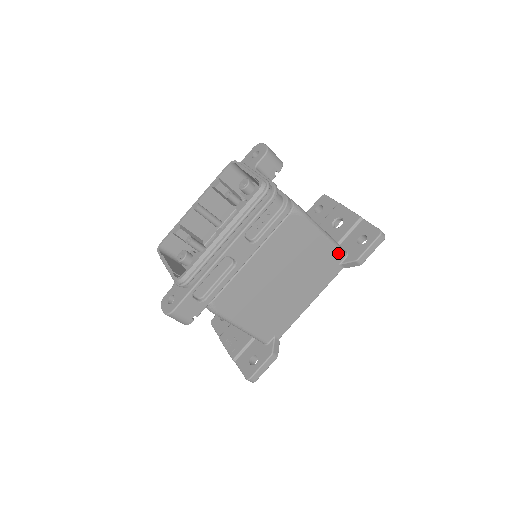
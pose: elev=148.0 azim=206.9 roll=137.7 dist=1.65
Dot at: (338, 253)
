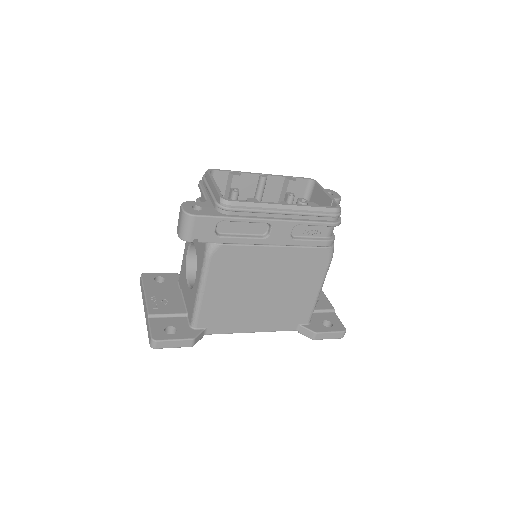
Dot at: (309, 315)
